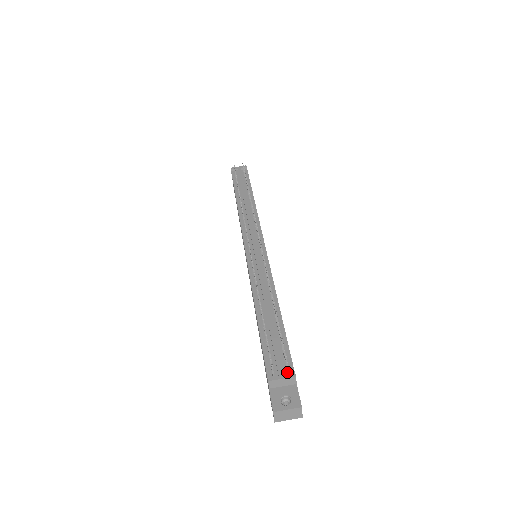
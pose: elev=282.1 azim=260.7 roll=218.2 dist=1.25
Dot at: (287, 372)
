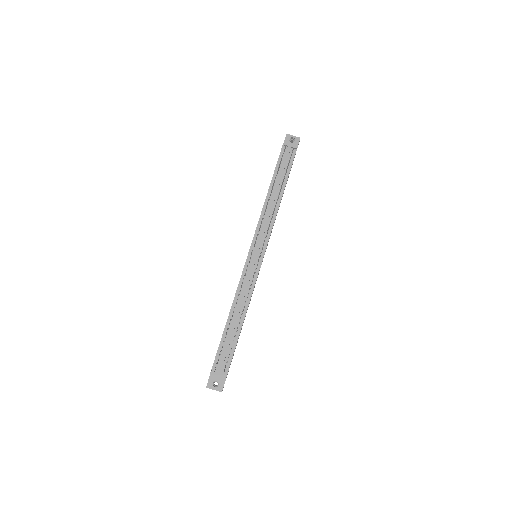
Dot at: (224, 370)
